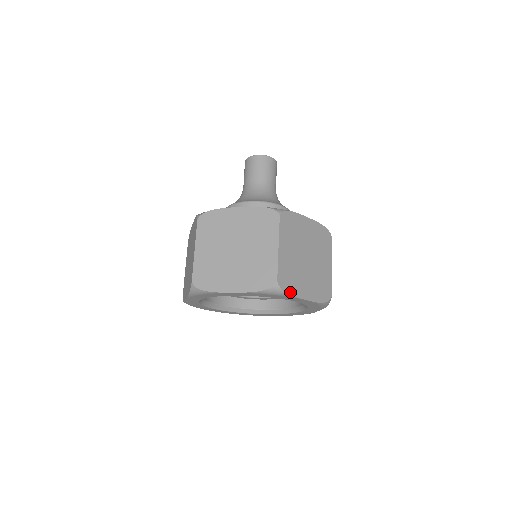
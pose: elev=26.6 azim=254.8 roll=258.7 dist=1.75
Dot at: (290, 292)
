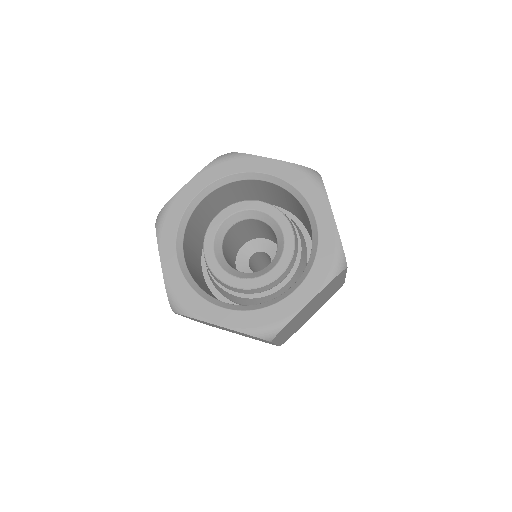
Dot at: (245, 155)
